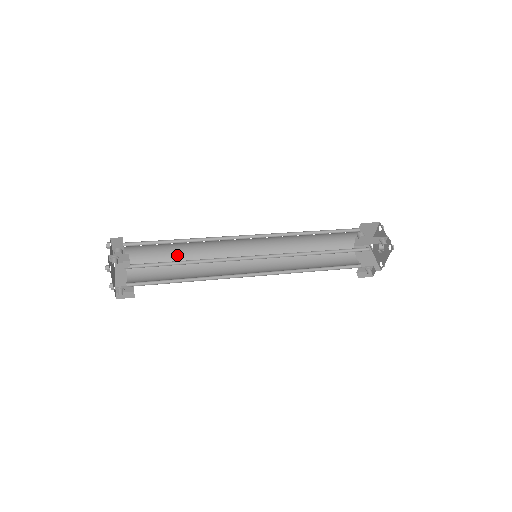
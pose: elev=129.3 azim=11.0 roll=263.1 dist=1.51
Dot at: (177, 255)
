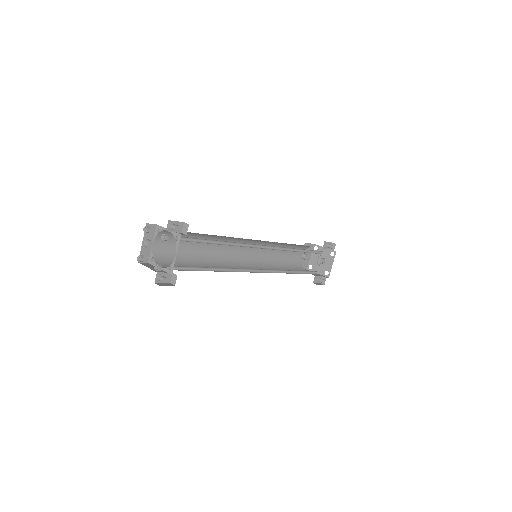
Dot at: (193, 256)
